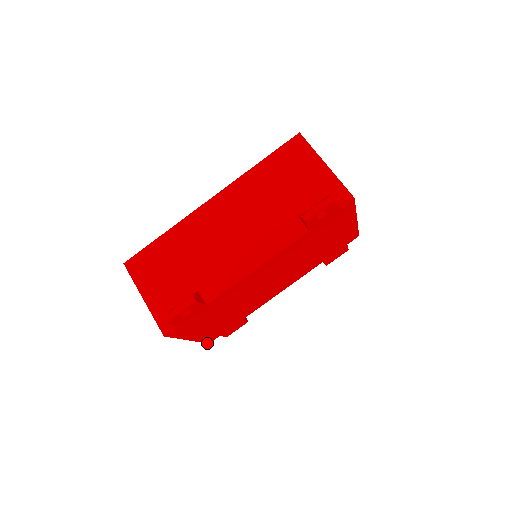
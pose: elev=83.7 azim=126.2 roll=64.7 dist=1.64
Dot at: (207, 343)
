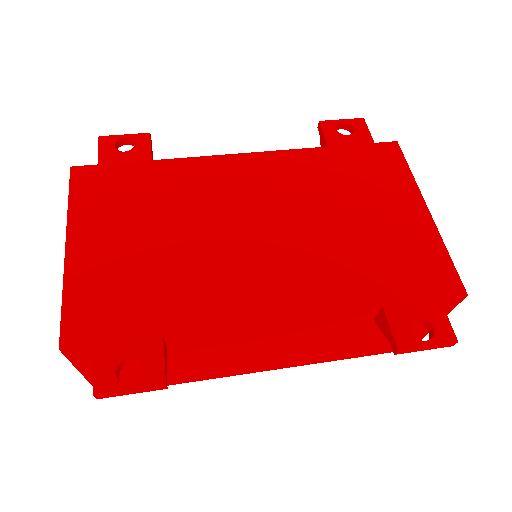
Dot at: (60, 340)
